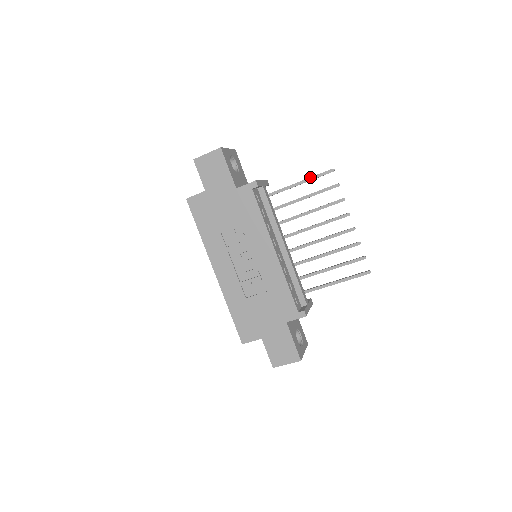
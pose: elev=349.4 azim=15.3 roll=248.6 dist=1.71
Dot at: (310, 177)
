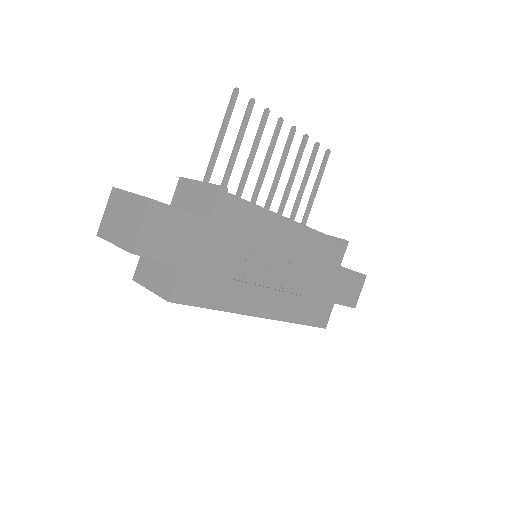
Dot at: (225, 122)
